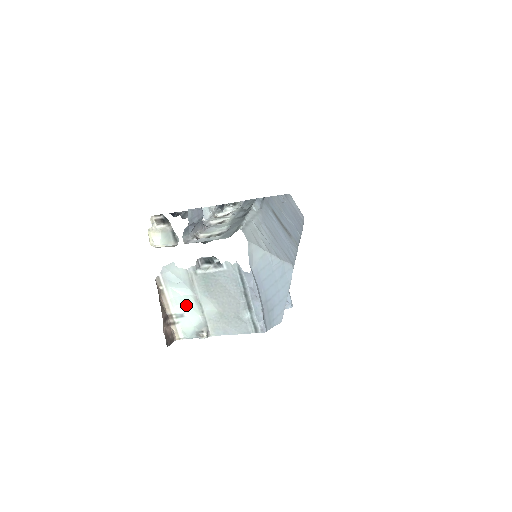
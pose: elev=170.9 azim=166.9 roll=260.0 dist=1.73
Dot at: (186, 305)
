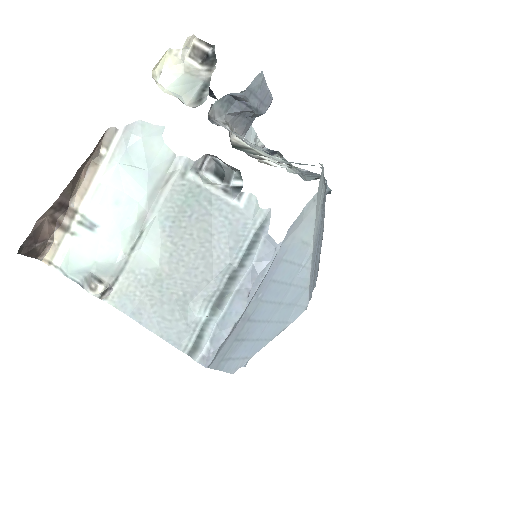
Dot at: (116, 215)
